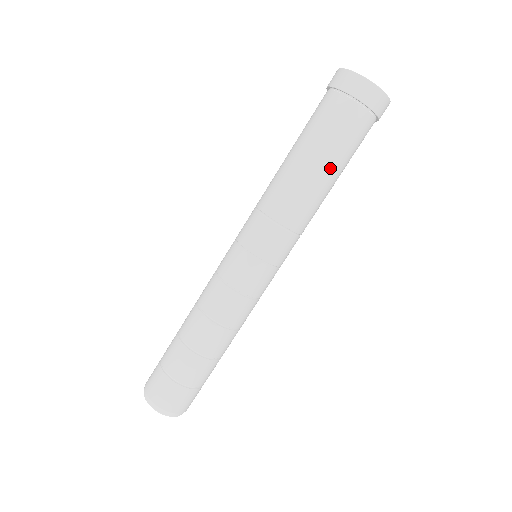
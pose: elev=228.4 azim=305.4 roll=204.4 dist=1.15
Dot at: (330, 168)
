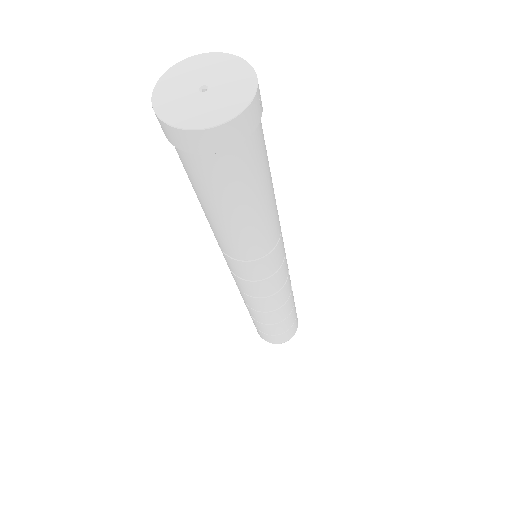
Dot at: (240, 212)
